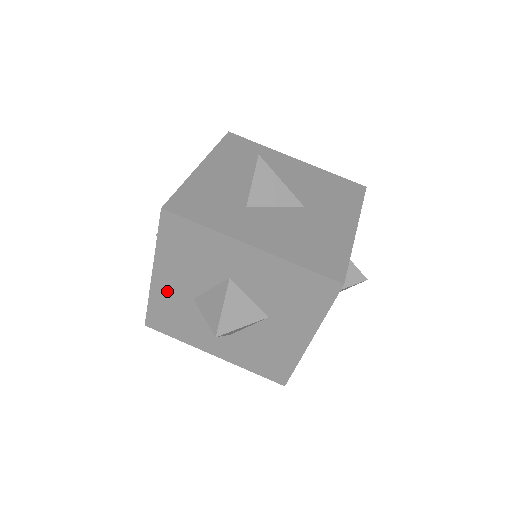
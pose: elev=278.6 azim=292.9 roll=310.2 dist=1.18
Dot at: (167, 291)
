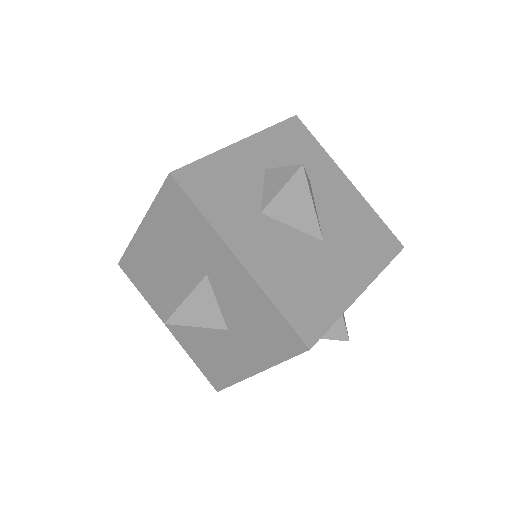
Dot at: (147, 249)
